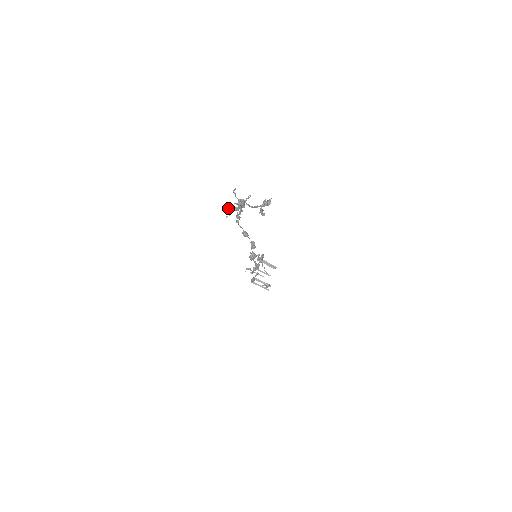
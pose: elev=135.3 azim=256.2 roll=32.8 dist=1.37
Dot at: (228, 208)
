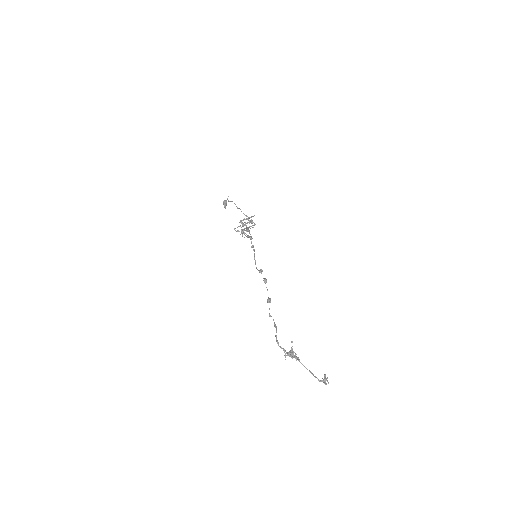
Dot at: occluded
